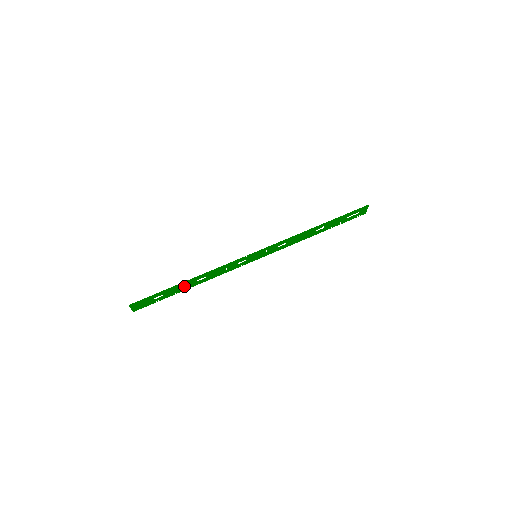
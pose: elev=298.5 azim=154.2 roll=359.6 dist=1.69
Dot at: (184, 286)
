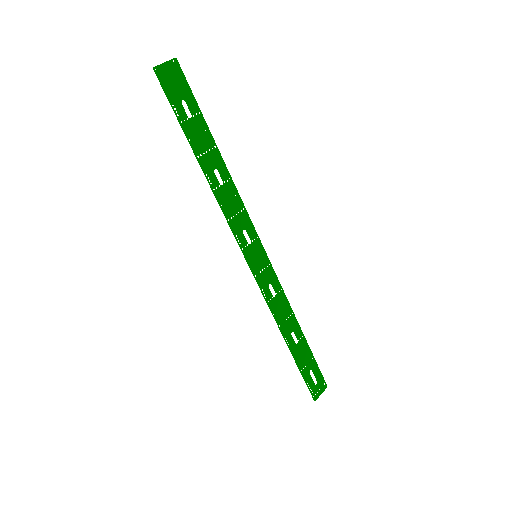
Dot at: occluded
